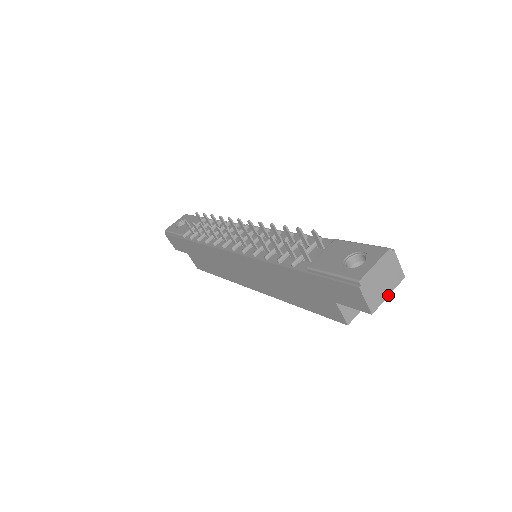
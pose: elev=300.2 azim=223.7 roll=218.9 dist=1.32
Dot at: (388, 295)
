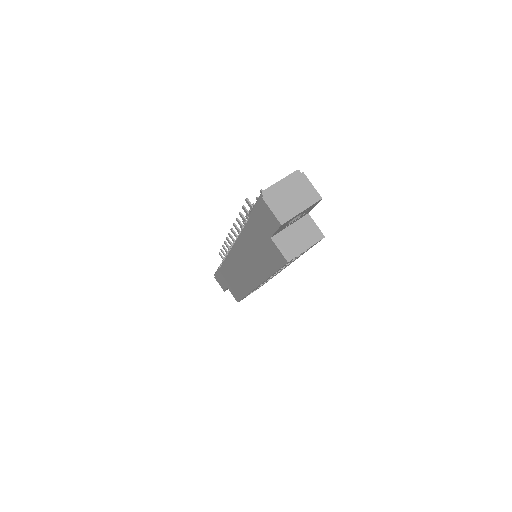
Dot at: (301, 211)
